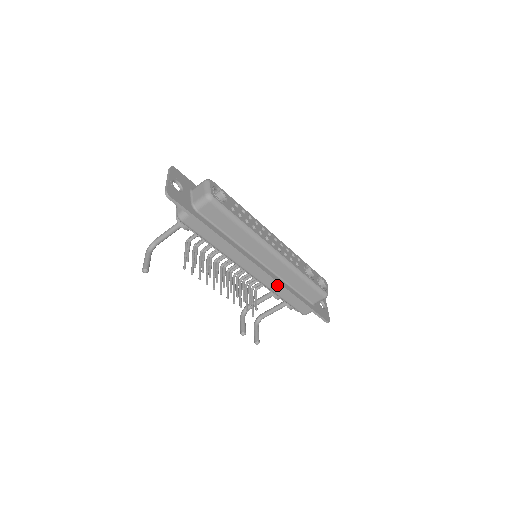
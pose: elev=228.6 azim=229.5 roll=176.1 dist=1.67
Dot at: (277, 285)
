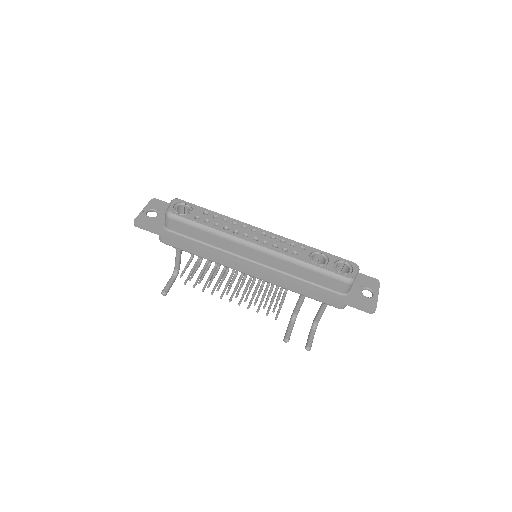
Dot at: (283, 281)
